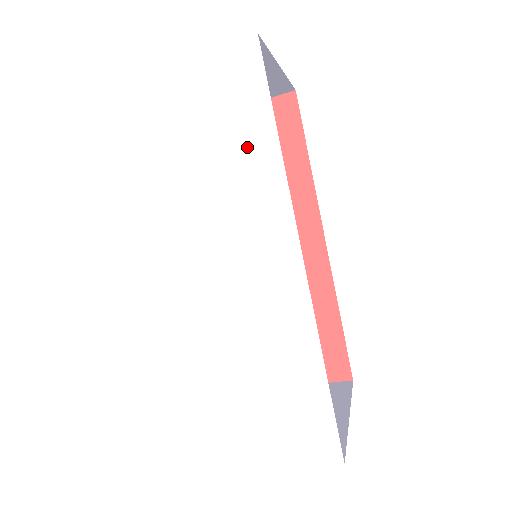
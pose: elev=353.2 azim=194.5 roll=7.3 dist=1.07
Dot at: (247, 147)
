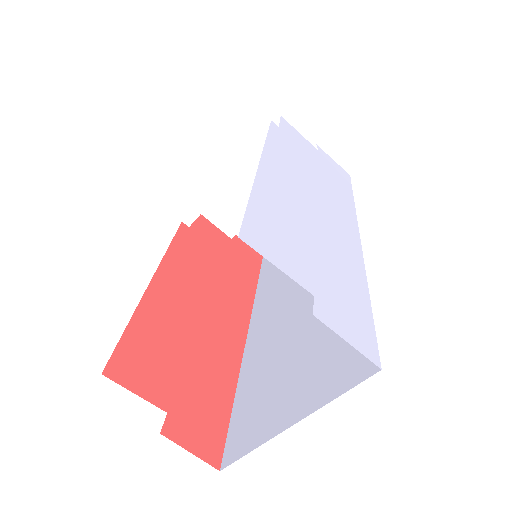
Dot at: (338, 186)
